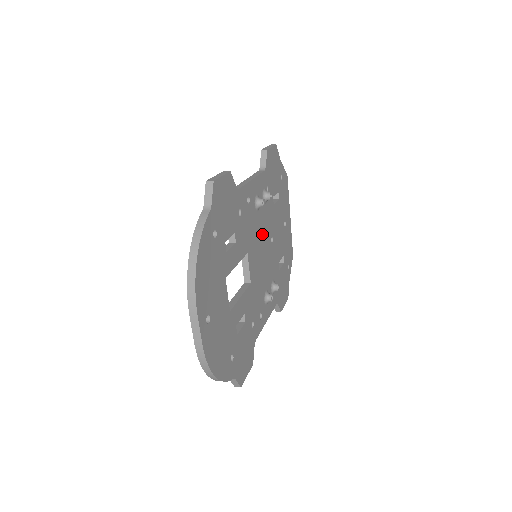
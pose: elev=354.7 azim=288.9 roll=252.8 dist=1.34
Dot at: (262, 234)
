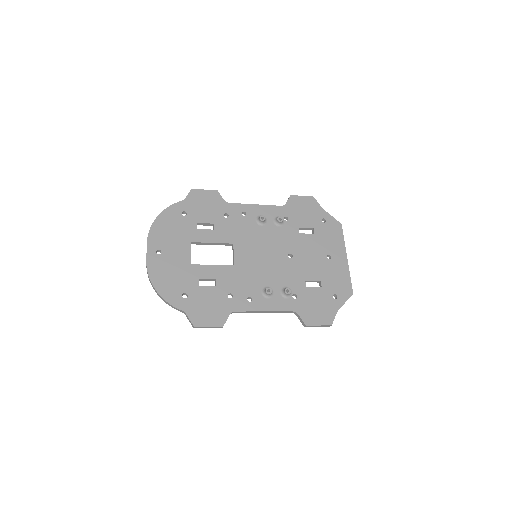
Dot at: (268, 244)
